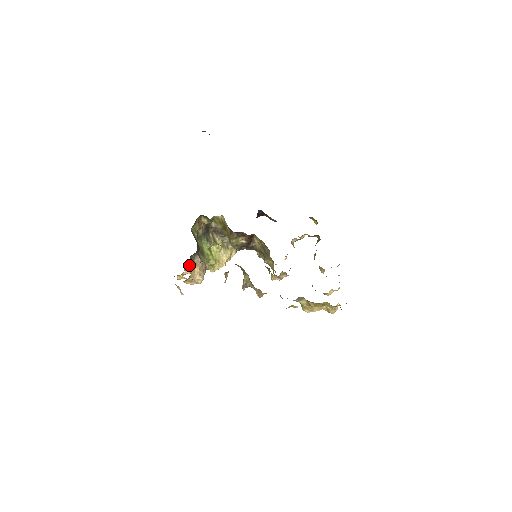
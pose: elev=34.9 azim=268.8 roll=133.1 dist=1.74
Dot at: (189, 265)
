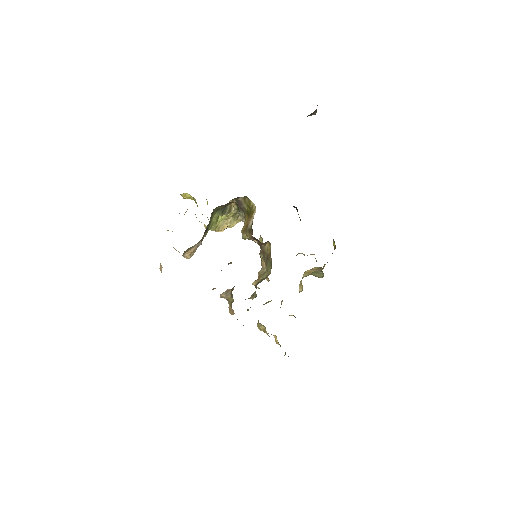
Dot at: (186, 250)
